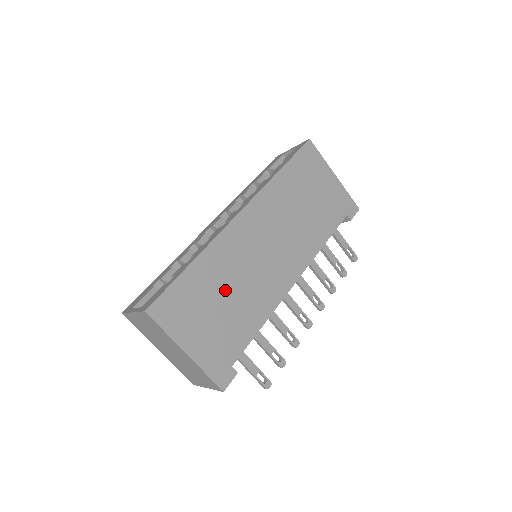
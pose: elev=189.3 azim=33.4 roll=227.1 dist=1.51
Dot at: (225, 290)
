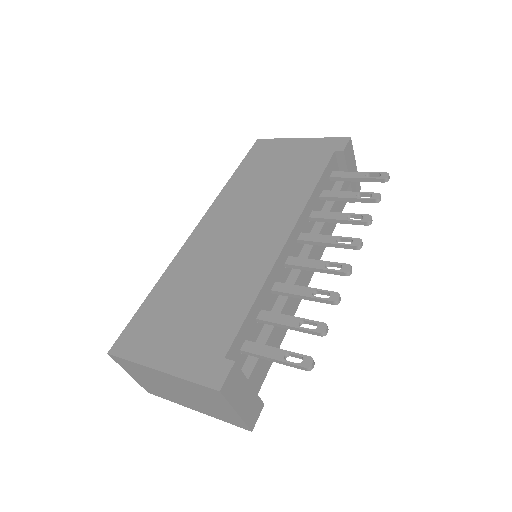
Dot at: (195, 292)
